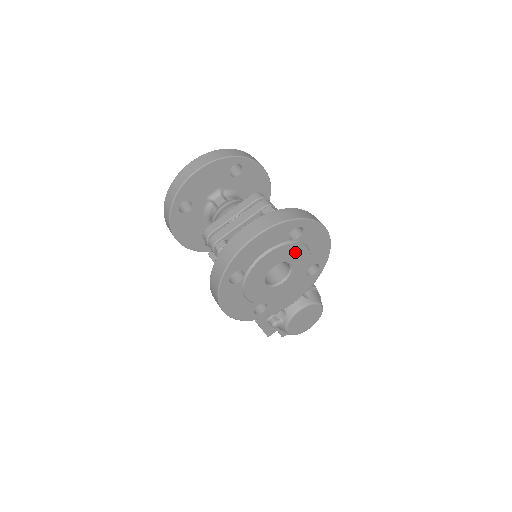
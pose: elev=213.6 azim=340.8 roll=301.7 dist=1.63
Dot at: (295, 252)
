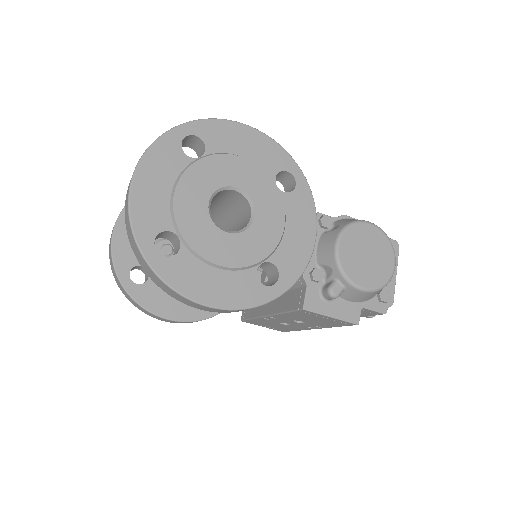
Dot at: (220, 168)
